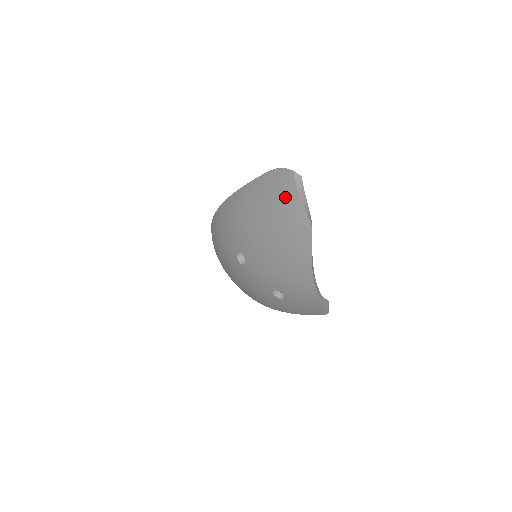
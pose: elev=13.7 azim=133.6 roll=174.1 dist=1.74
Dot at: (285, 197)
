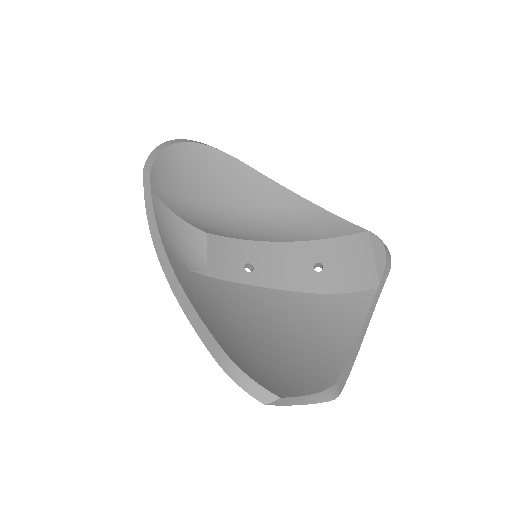
Dot at: occluded
